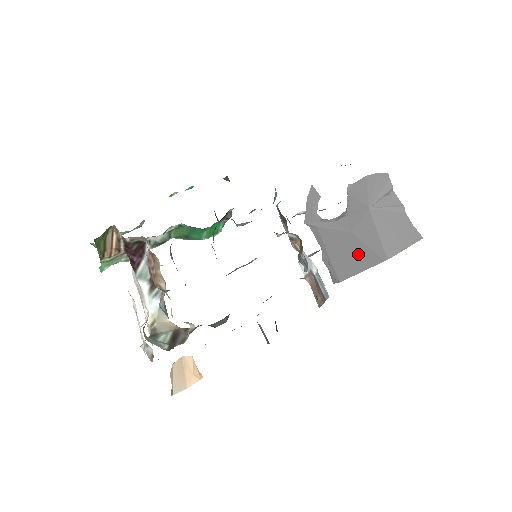
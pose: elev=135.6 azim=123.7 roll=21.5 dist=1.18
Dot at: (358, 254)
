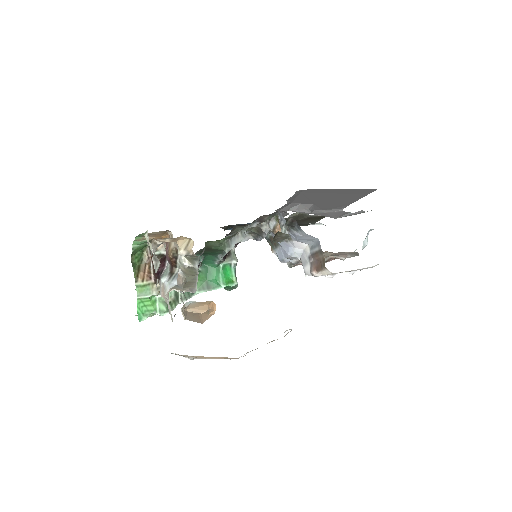
Dot at: occluded
